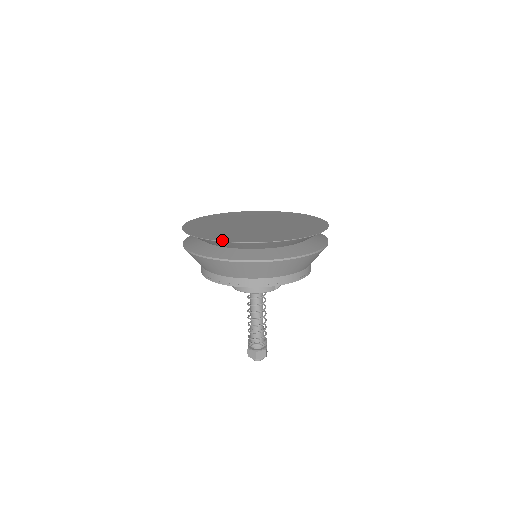
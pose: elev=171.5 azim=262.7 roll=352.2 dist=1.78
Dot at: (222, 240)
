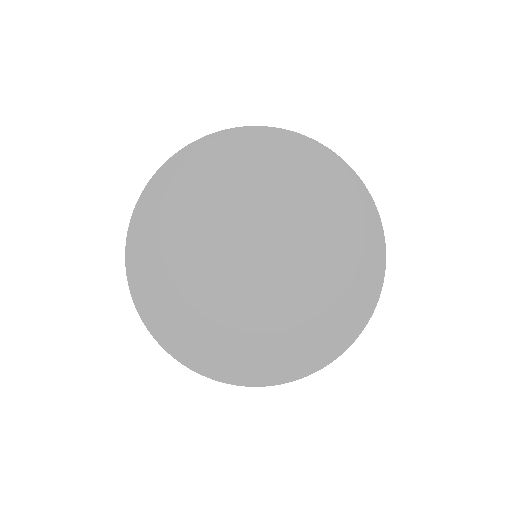
Dot at: (219, 378)
